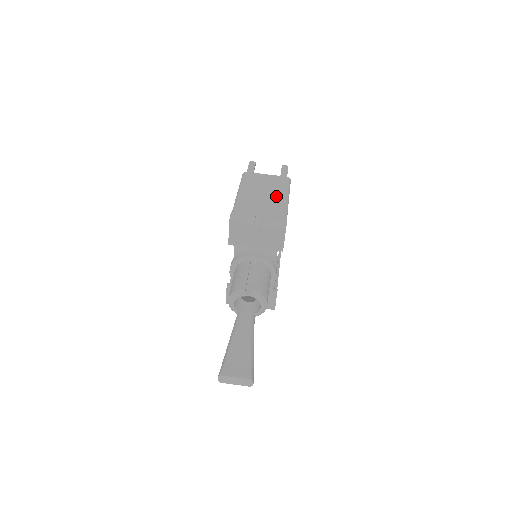
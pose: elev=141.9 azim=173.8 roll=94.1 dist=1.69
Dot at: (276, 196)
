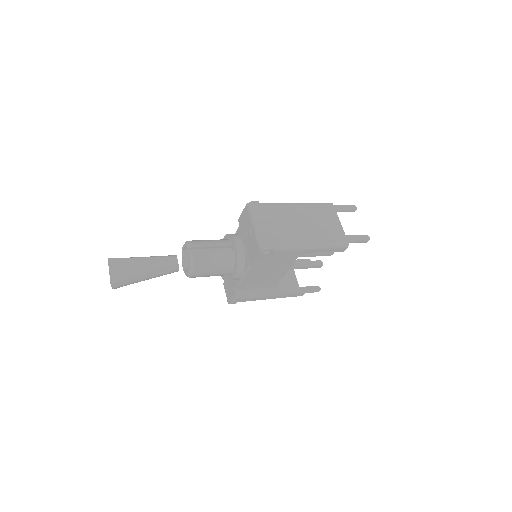
Dot at: (306, 235)
